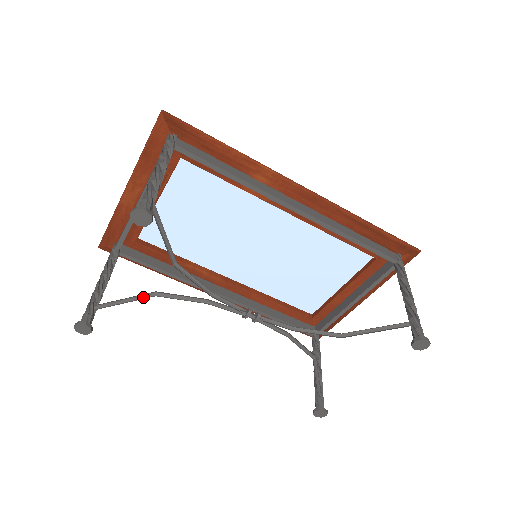
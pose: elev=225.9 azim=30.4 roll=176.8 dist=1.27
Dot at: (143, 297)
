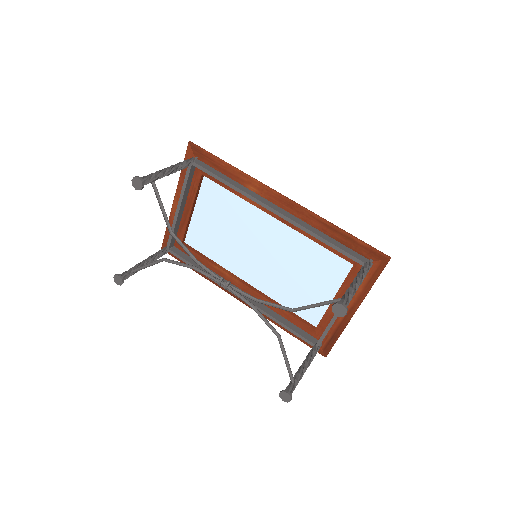
Dot at: (156, 262)
